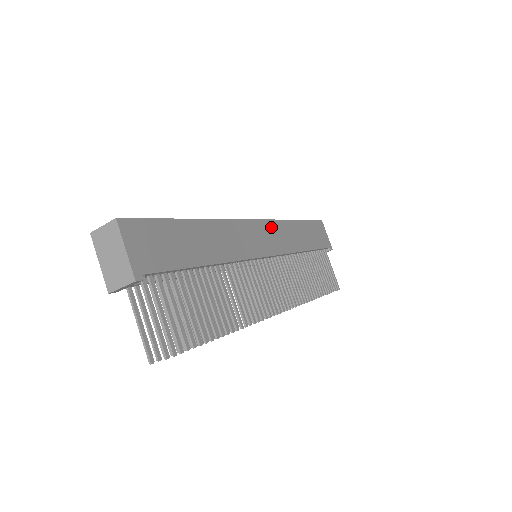
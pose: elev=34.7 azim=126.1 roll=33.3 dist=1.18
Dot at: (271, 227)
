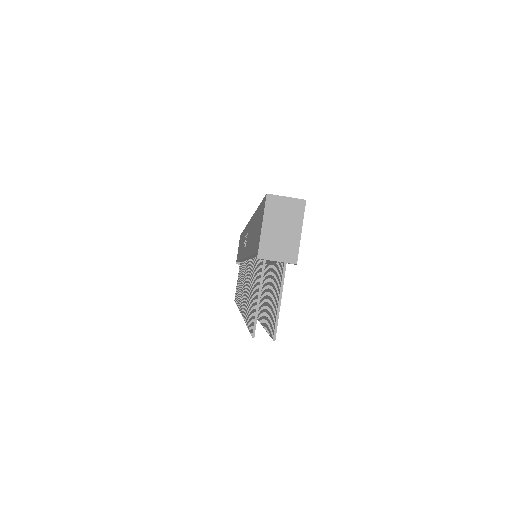
Dot at: occluded
